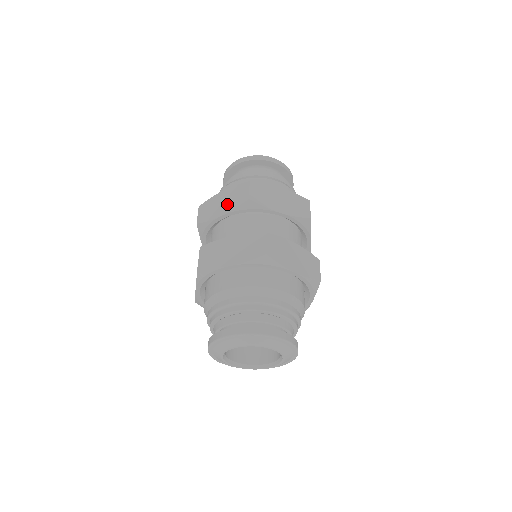
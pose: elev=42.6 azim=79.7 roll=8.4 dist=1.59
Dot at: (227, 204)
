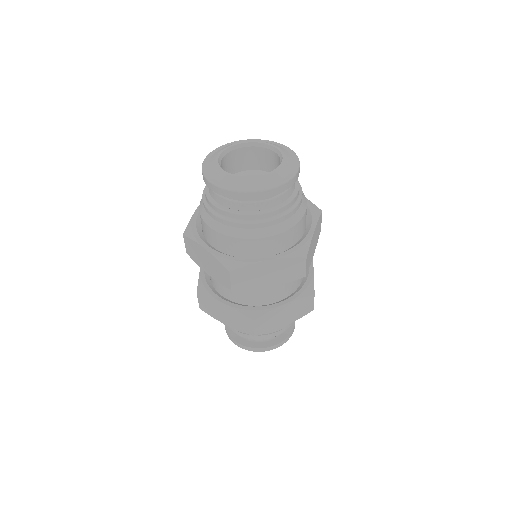
Dot at: (211, 270)
